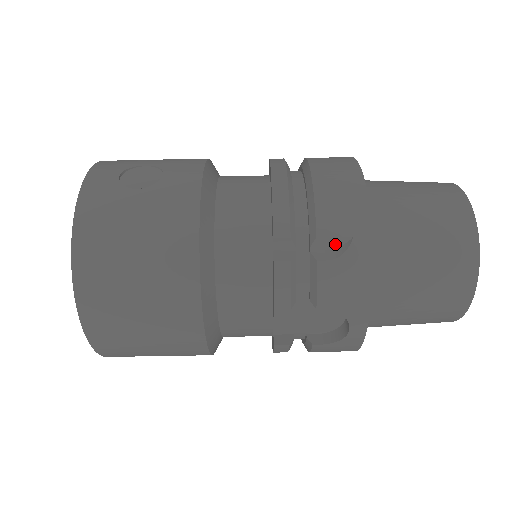
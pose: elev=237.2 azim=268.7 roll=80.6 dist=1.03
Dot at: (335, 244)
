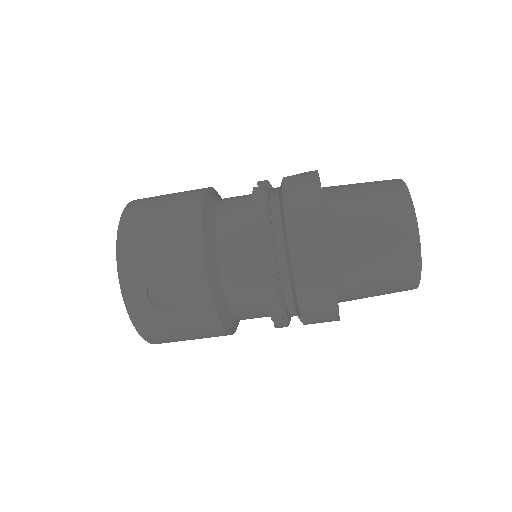
Dot at: occluded
